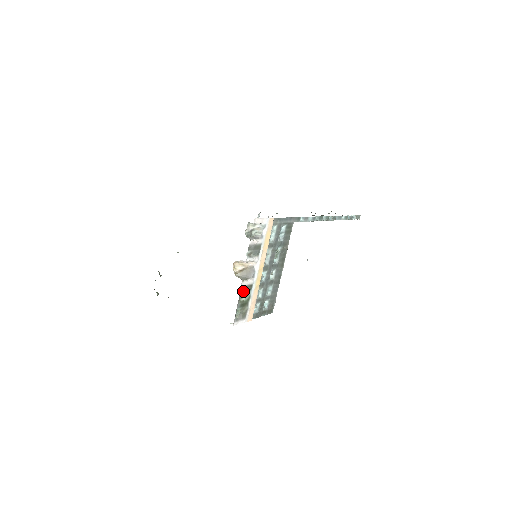
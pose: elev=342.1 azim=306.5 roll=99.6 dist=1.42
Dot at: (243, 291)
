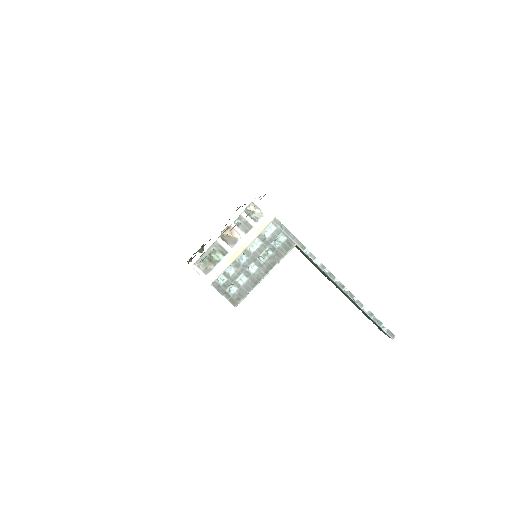
Dot at: (217, 248)
